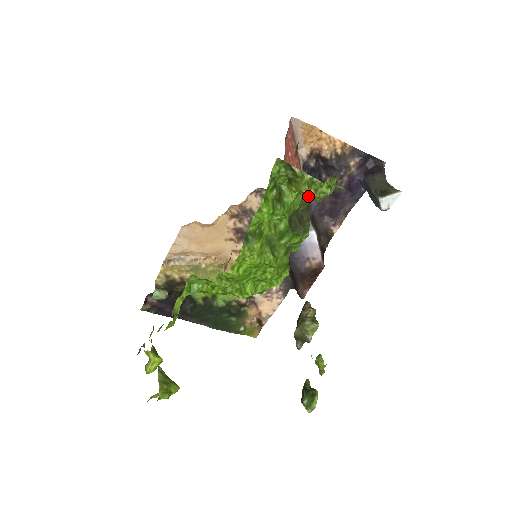
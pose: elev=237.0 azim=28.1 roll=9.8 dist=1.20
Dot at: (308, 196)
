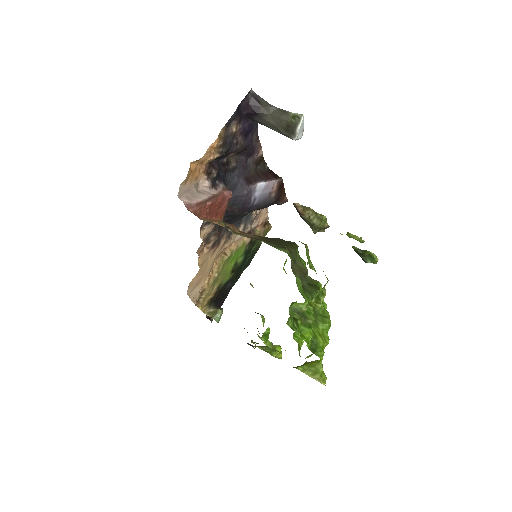
Dot at: occluded
